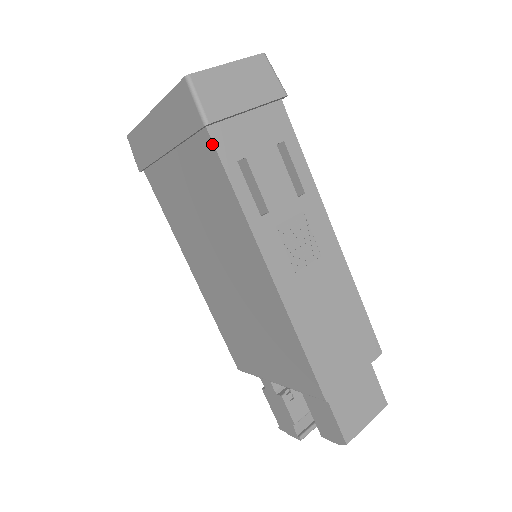
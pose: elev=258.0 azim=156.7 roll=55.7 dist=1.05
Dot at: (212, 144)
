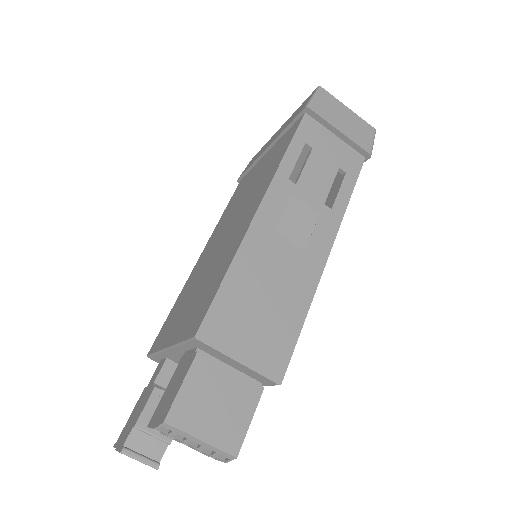
Dot at: (300, 122)
